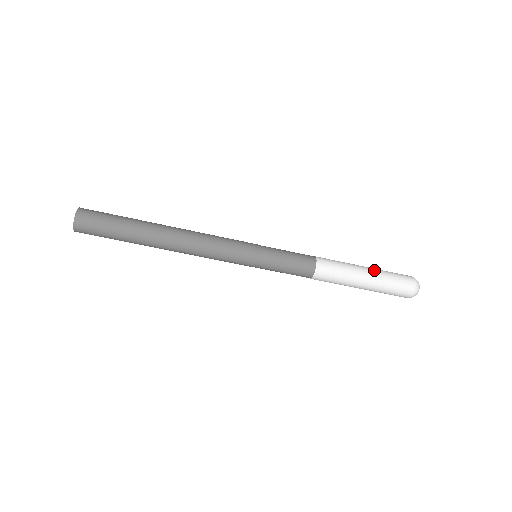
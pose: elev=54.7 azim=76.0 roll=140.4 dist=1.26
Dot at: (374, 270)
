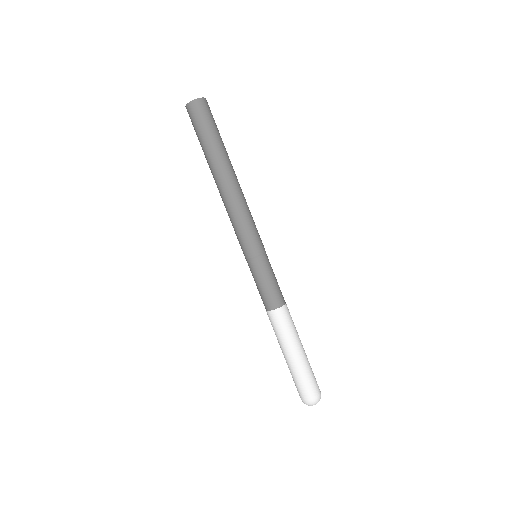
Dot at: occluded
